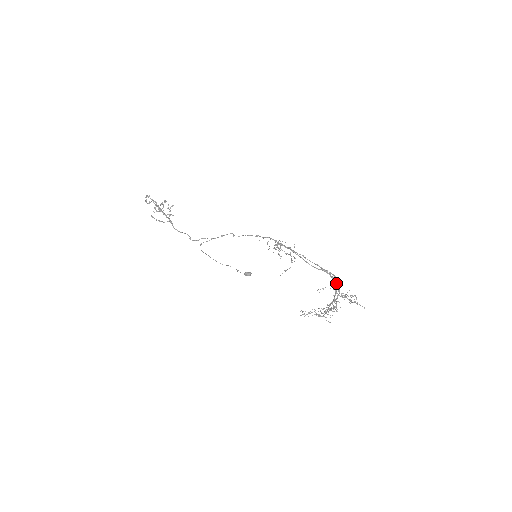
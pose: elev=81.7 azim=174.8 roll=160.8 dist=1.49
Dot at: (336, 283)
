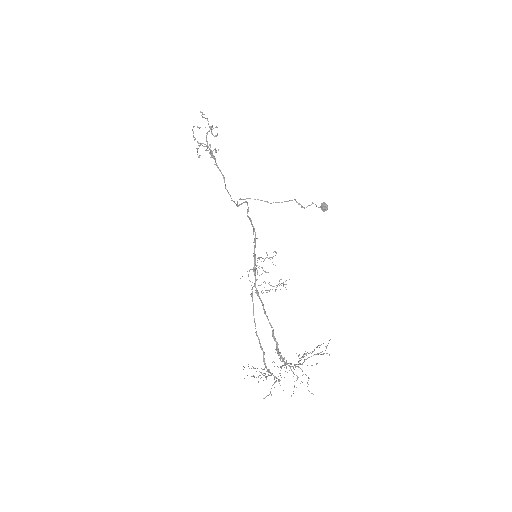
Dot at: (281, 358)
